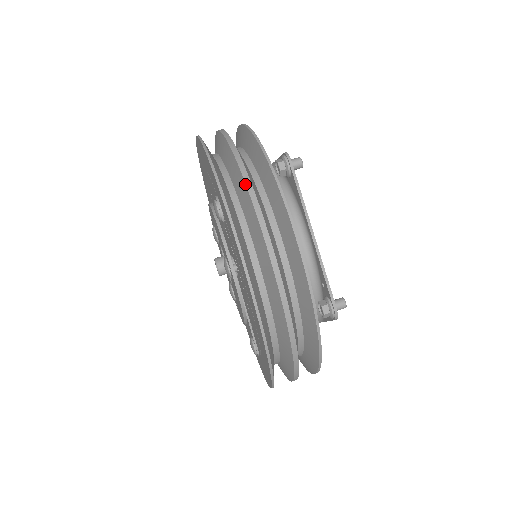
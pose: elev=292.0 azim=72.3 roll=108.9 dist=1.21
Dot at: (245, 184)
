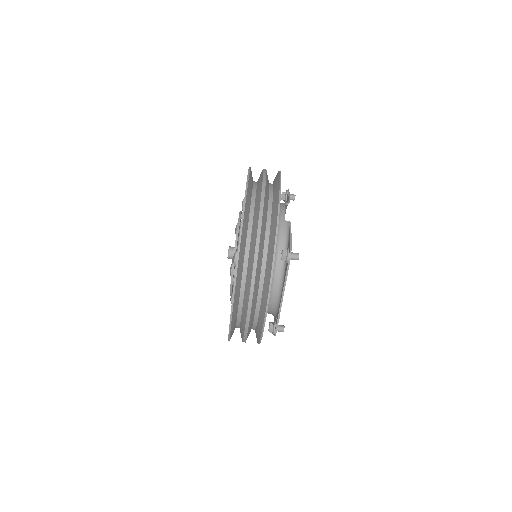
Dot at: (252, 275)
